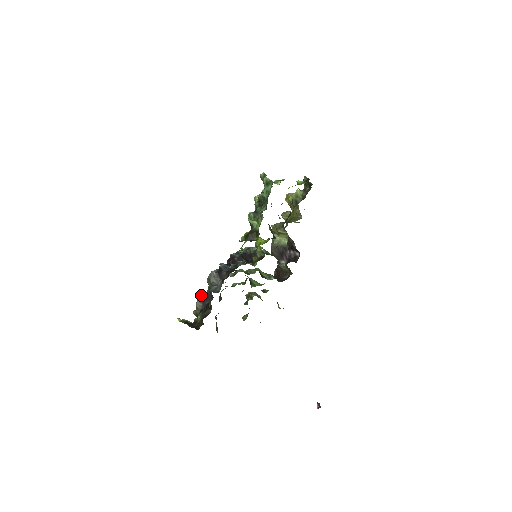
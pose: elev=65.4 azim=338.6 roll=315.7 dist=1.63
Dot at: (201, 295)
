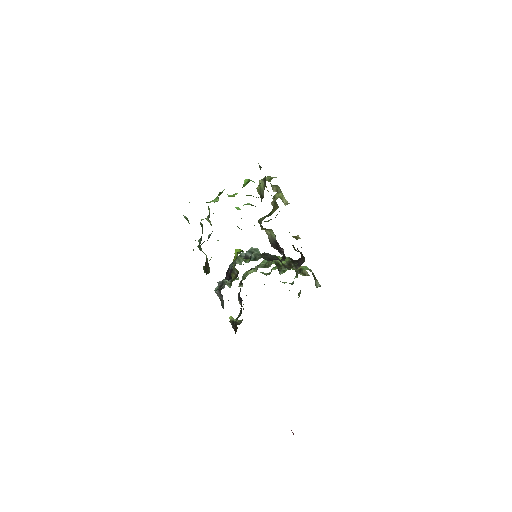
Dot at: occluded
